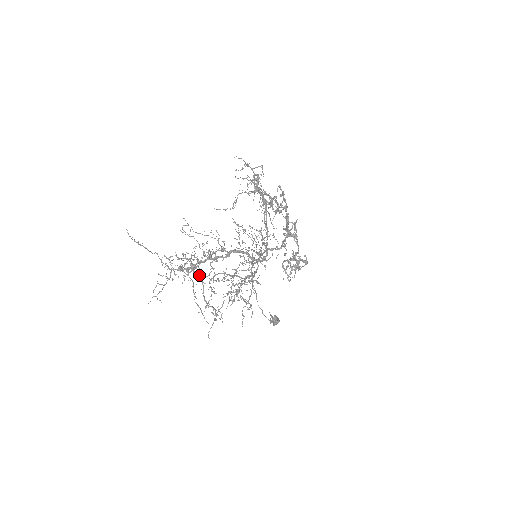
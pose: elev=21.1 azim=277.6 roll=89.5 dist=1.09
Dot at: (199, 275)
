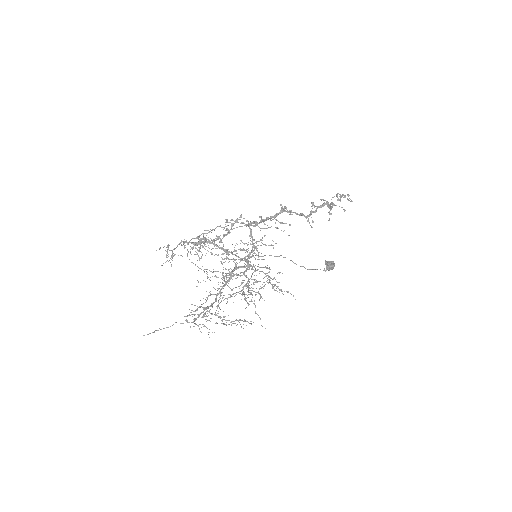
Dot at: (205, 316)
